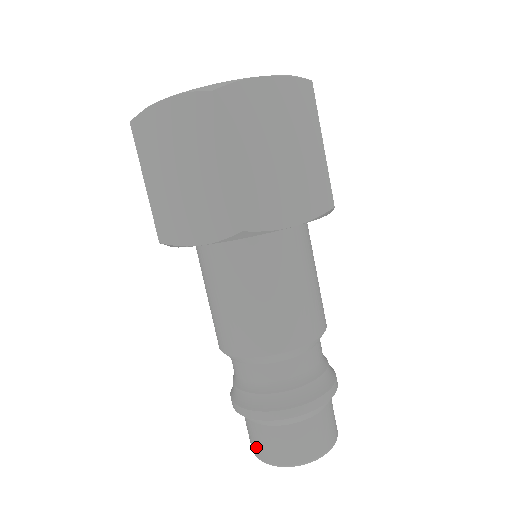
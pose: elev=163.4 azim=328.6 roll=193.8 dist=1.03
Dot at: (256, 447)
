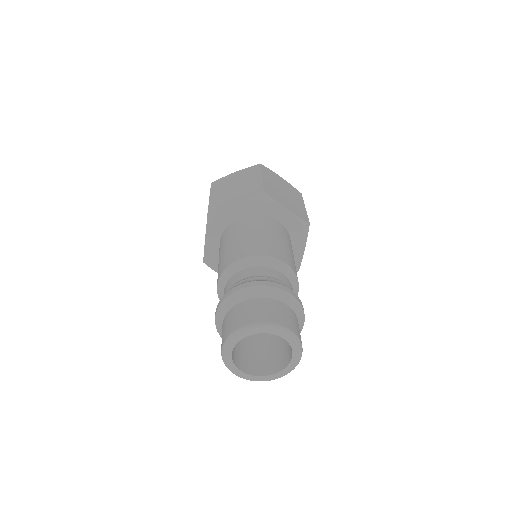
Dot at: occluded
